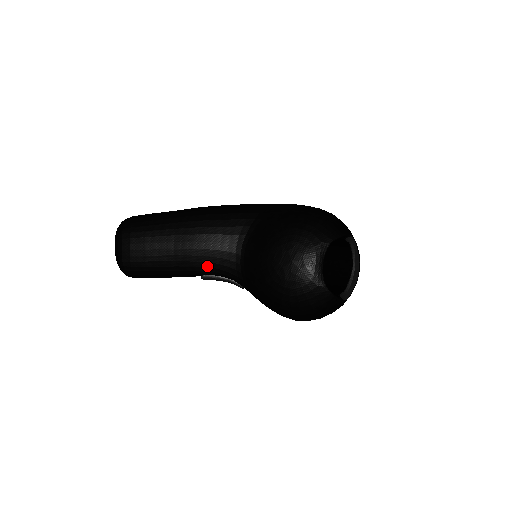
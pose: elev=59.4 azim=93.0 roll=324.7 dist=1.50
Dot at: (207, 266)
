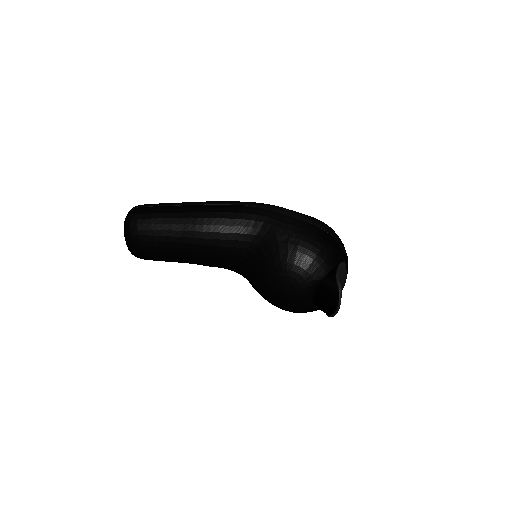
Dot at: (212, 265)
